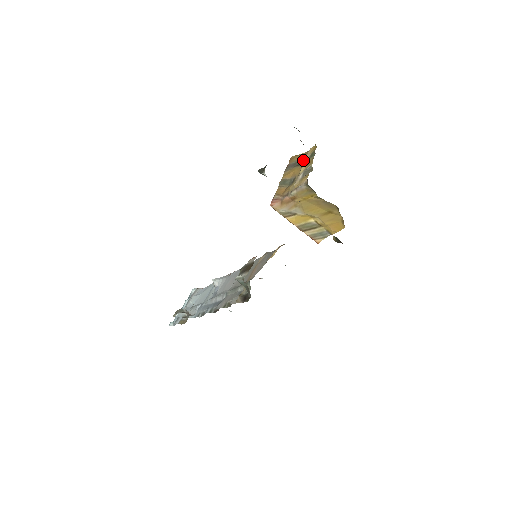
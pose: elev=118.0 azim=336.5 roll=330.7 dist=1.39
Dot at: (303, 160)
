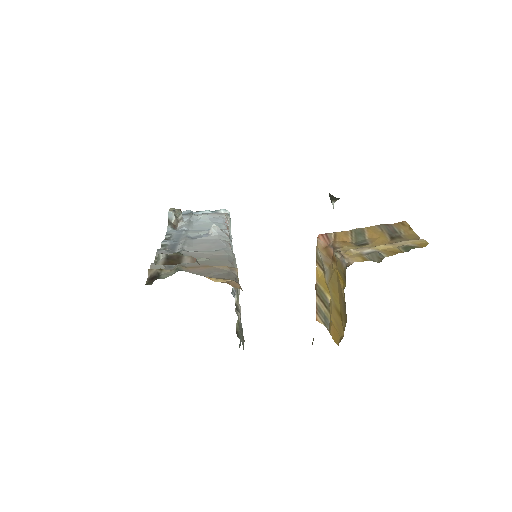
Dot at: (401, 240)
